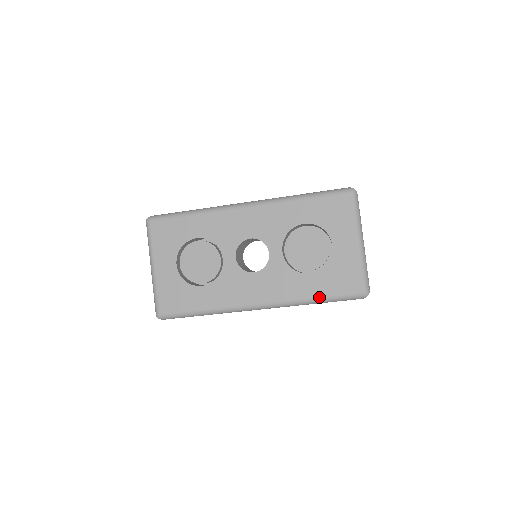
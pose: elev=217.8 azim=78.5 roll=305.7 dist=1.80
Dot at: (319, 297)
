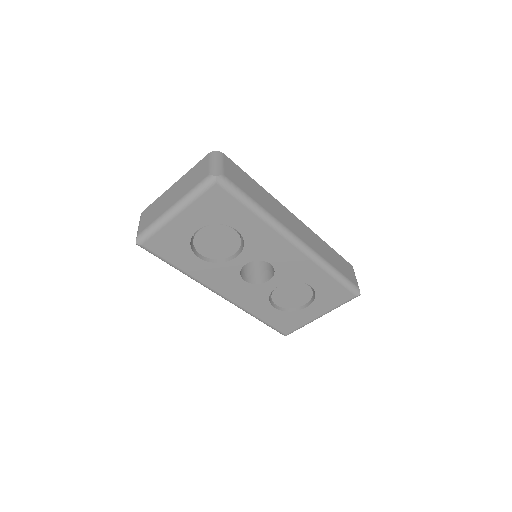
Dot at: (262, 320)
